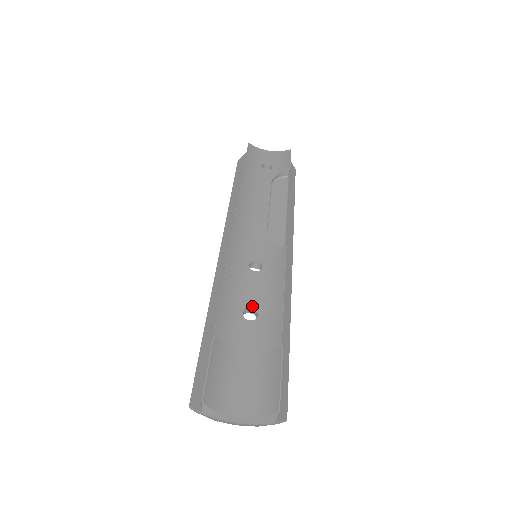
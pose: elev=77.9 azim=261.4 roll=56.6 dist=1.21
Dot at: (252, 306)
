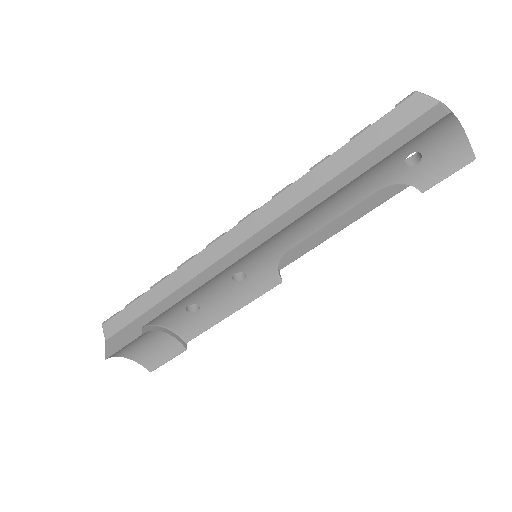
Dot at: (200, 304)
